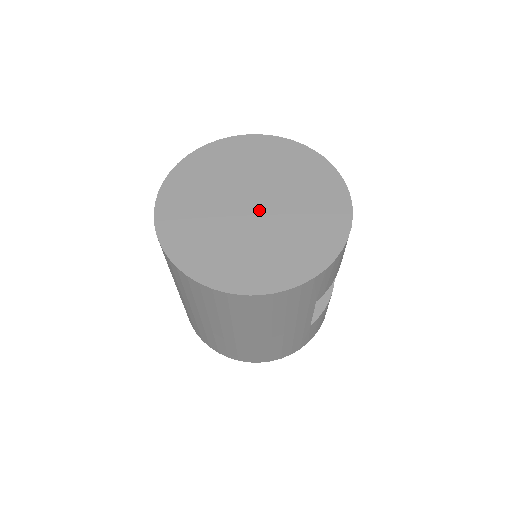
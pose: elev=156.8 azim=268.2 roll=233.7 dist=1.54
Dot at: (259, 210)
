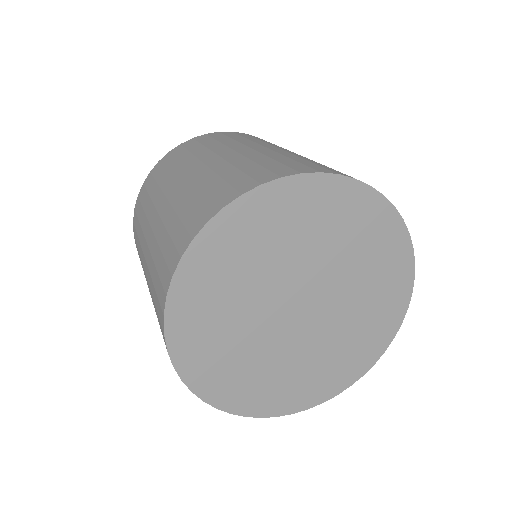
Dot at: (310, 310)
